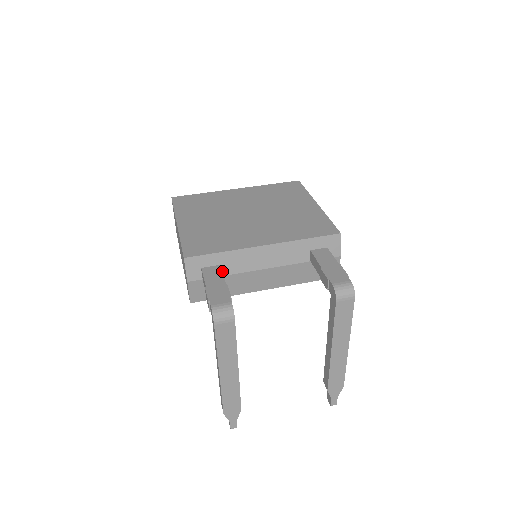
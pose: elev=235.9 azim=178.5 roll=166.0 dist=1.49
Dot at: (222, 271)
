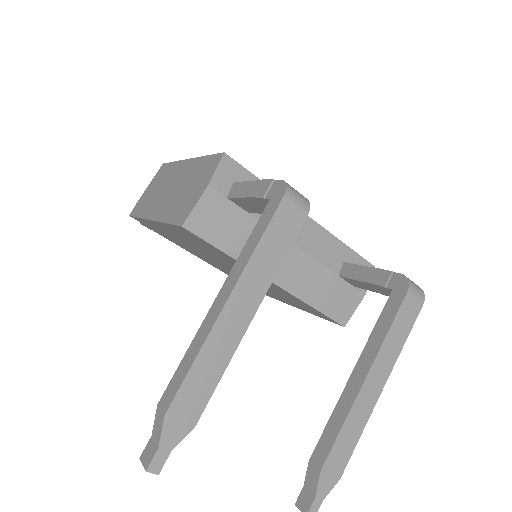
Dot at: occluded
